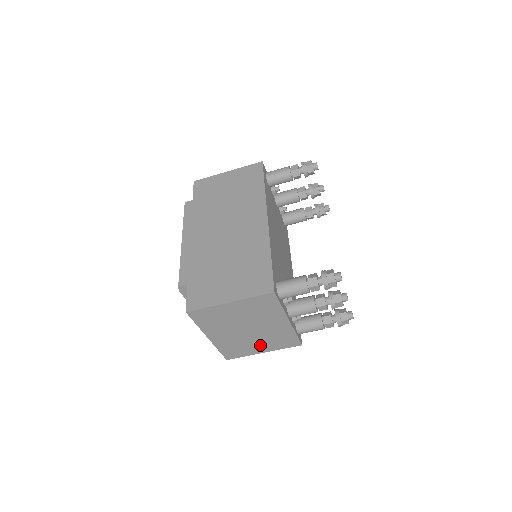
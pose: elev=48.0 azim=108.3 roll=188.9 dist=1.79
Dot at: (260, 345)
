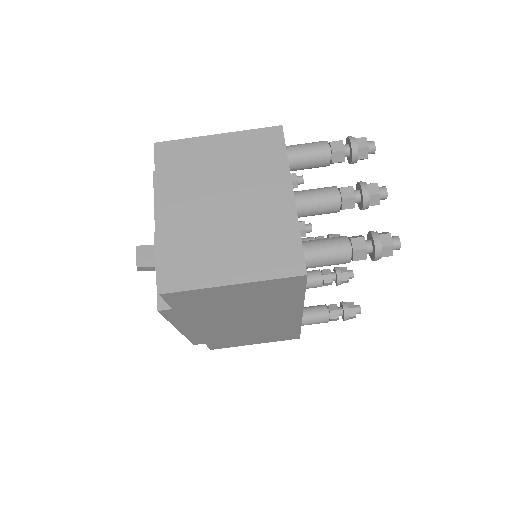
Dot at: (232, 257)
